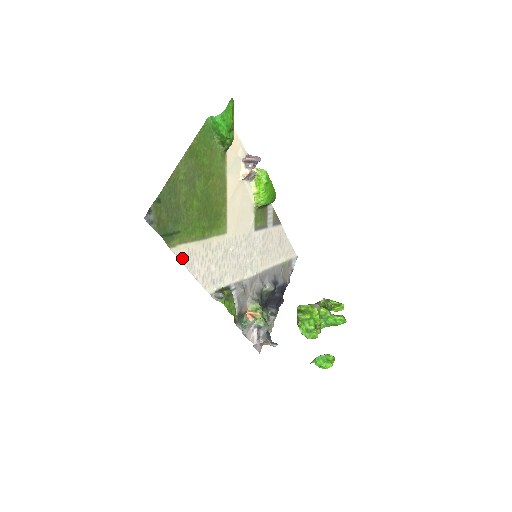
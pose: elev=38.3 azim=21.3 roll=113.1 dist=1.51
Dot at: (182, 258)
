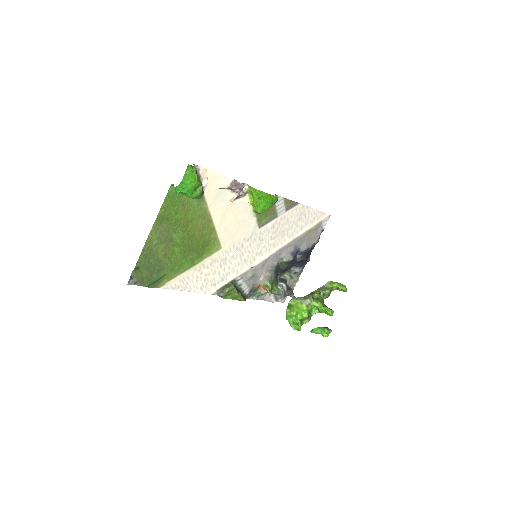
Dot at: (174, 287)
